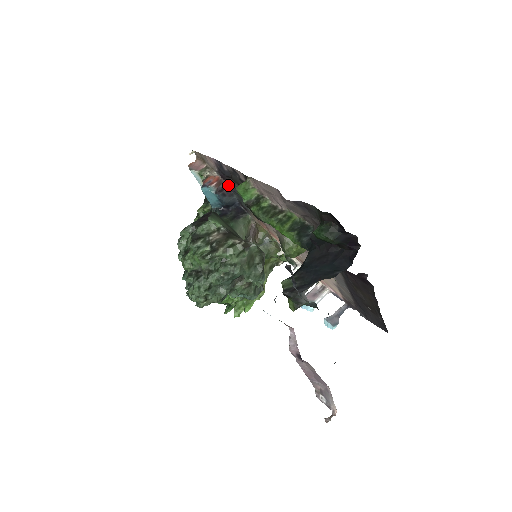
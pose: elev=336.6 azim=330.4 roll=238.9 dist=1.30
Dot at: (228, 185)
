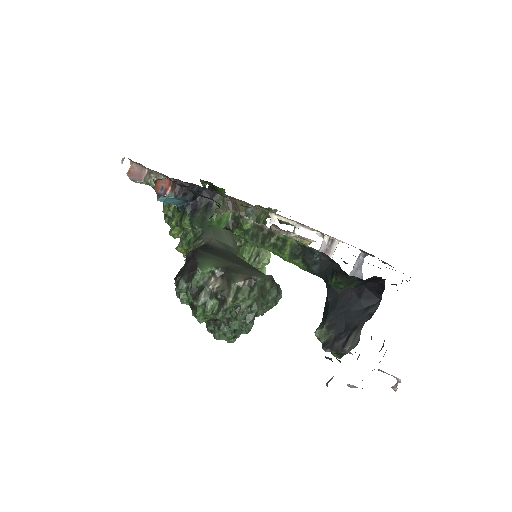
Dot at: (184, 183)
